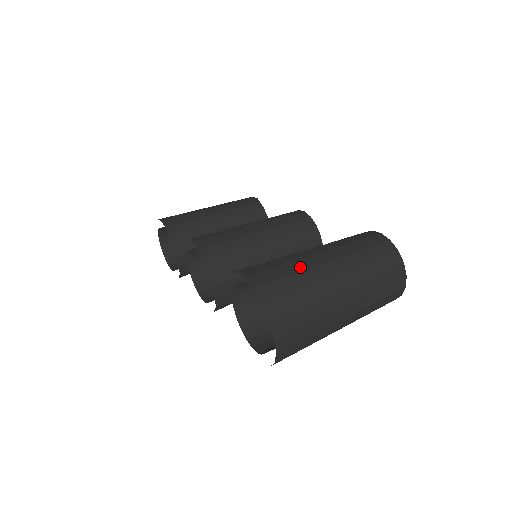
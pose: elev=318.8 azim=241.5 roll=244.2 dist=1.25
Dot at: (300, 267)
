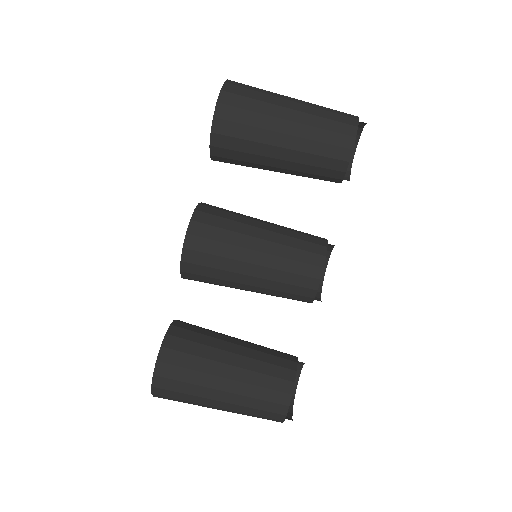
Dot at: (196, 393)
